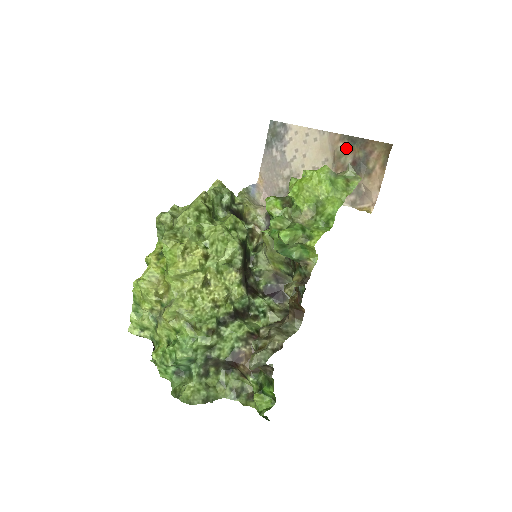
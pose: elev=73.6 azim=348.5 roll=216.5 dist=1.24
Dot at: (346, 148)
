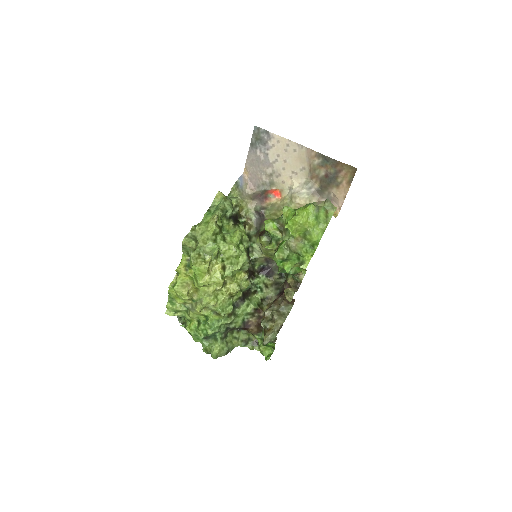
Dot at: (320, 163)
